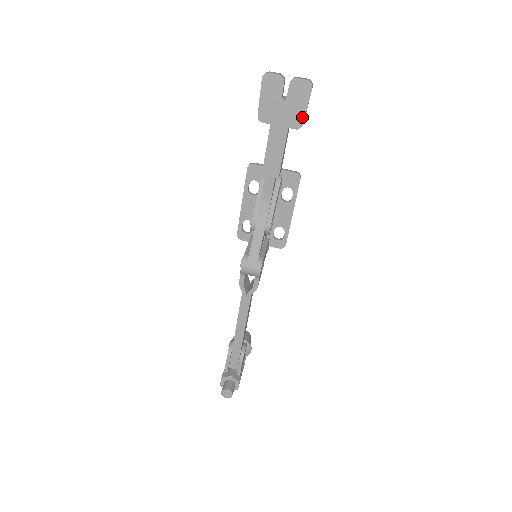
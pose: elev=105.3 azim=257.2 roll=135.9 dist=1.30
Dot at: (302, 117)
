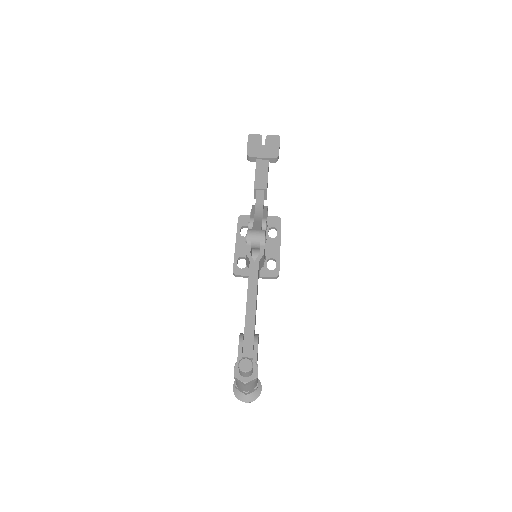
Dot at: (277, 152)
